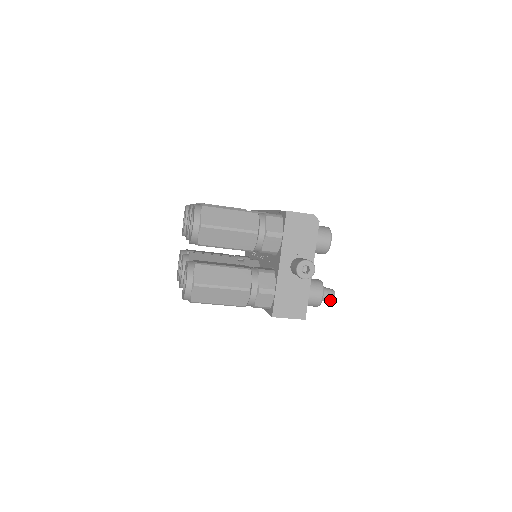
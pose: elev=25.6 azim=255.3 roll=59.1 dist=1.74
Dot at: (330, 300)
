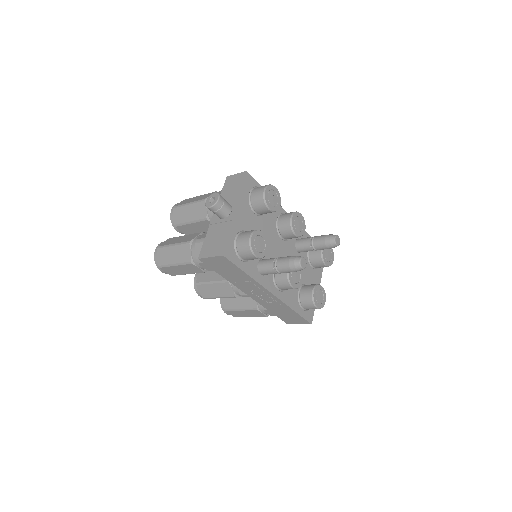
Dot at: (296, 266)
